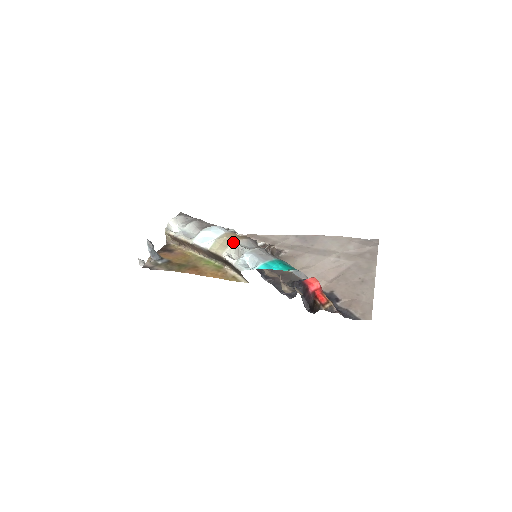
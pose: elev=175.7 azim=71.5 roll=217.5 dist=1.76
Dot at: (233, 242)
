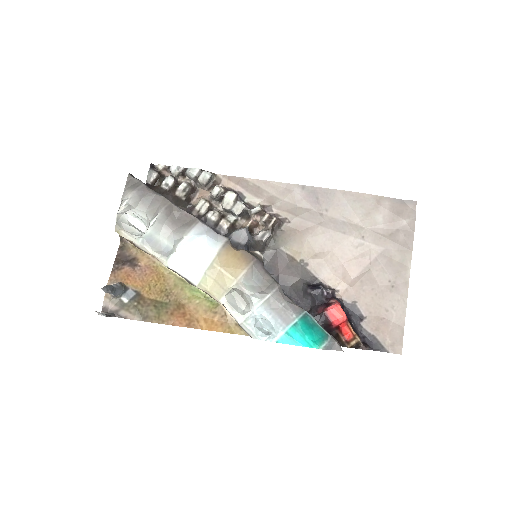
Dot at: (233, 281)
